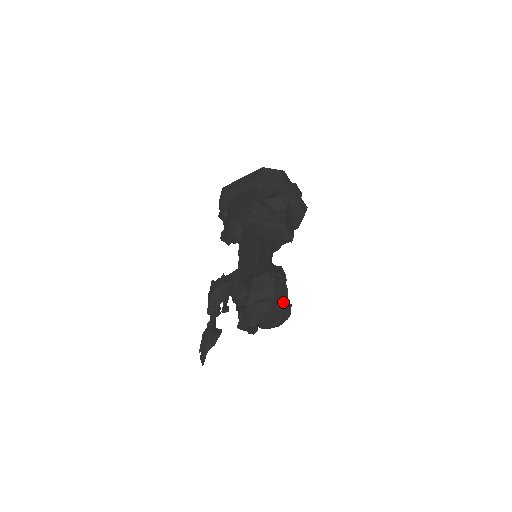
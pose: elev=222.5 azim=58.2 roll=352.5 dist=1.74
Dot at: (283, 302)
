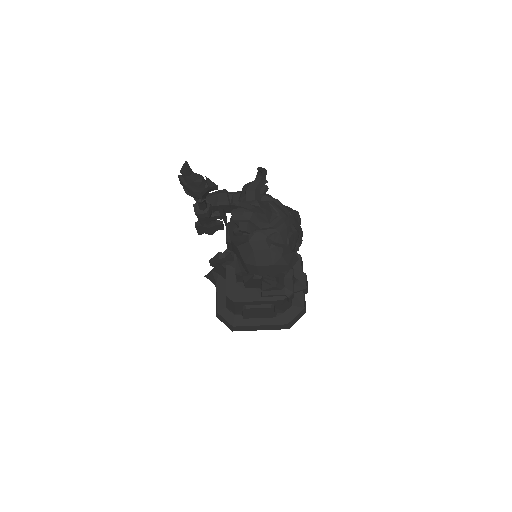
Dot at: (295, 238)
